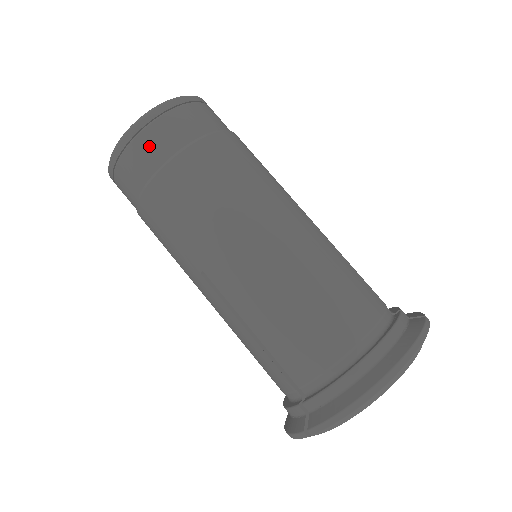
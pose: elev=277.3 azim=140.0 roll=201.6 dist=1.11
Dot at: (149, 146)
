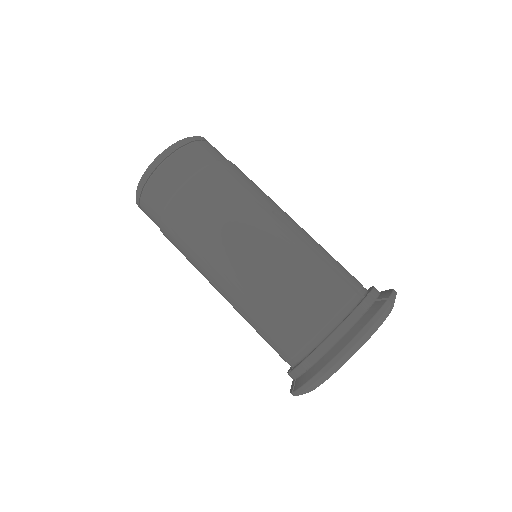
Dot at: (154, 192)
